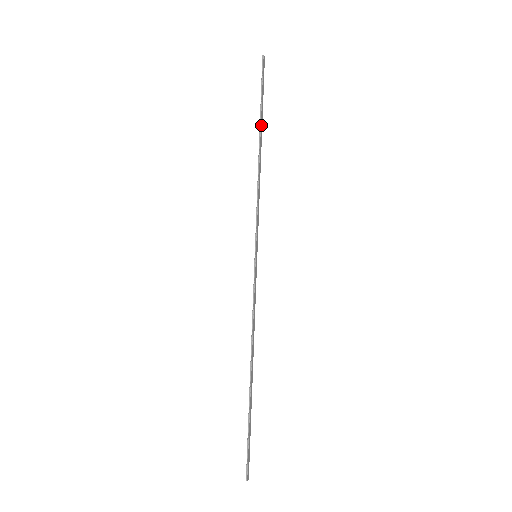
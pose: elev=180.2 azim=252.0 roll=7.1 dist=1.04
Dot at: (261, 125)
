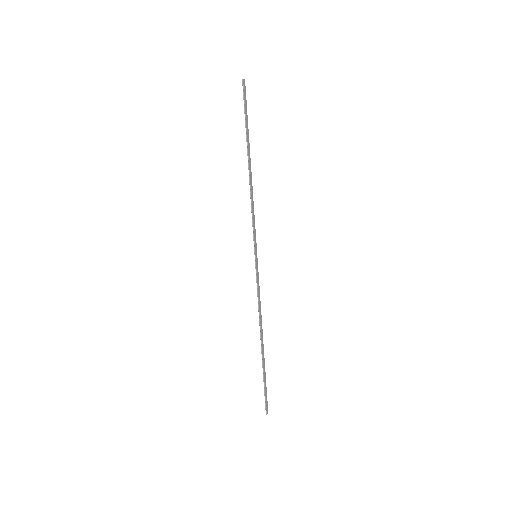
Dot at: (248, 145)
